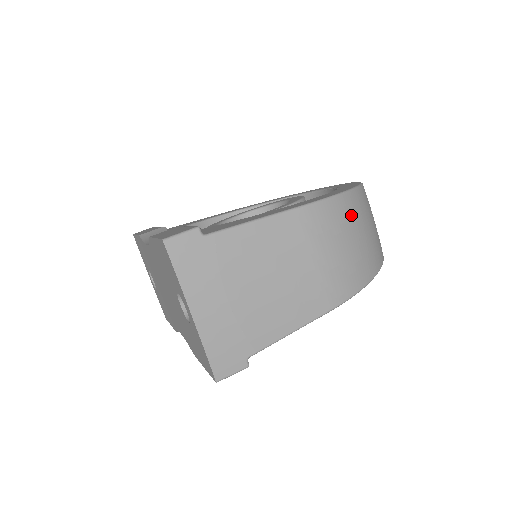
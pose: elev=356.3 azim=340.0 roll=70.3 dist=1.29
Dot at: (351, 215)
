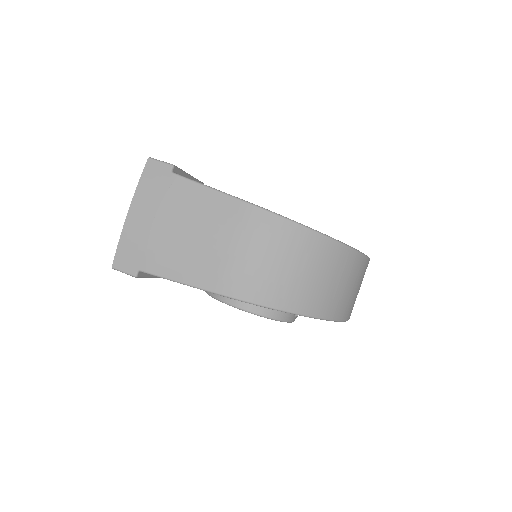
Dot at: (290, 243)
